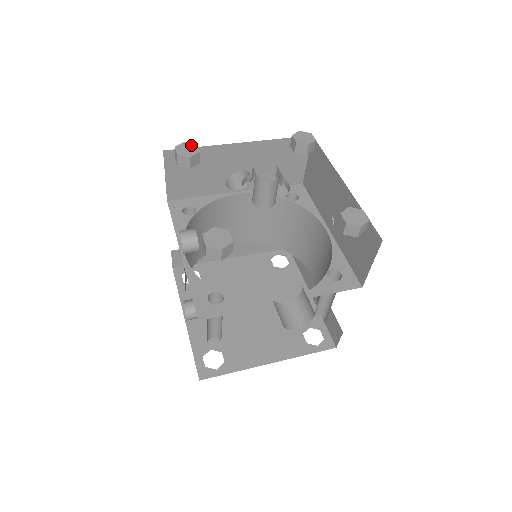
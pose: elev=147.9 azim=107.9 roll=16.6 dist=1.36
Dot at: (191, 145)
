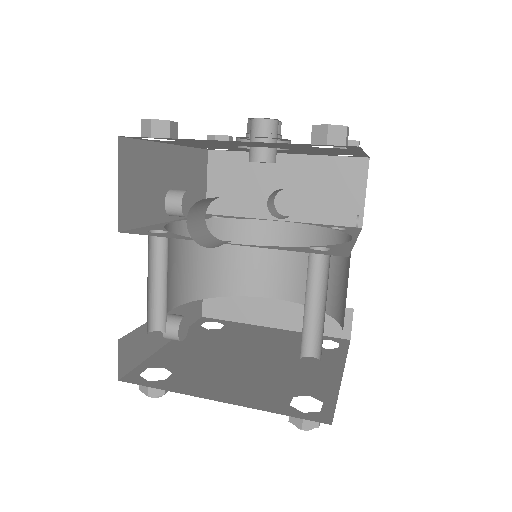
Dot at: occluded
